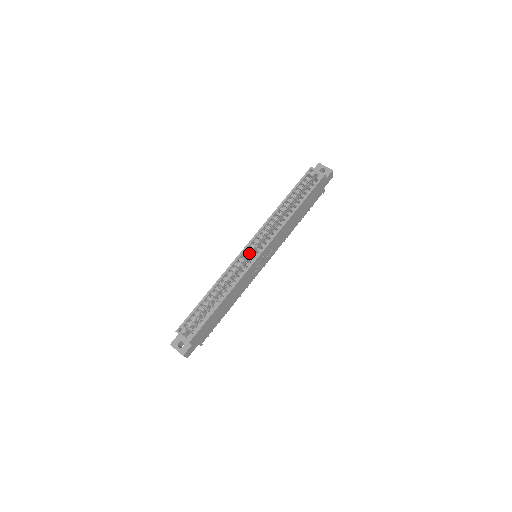
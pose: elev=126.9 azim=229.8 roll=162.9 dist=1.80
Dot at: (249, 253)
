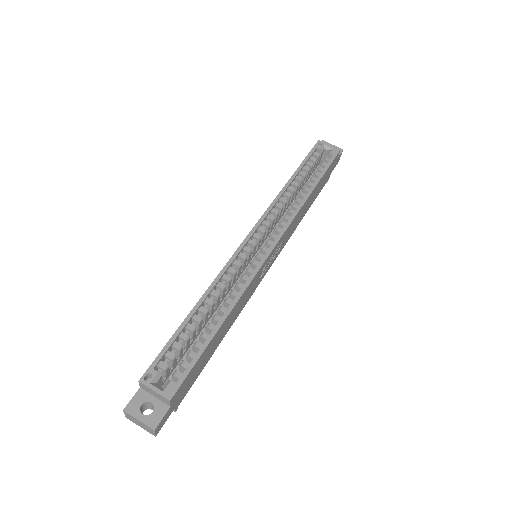
Dot at: (253, 247)
